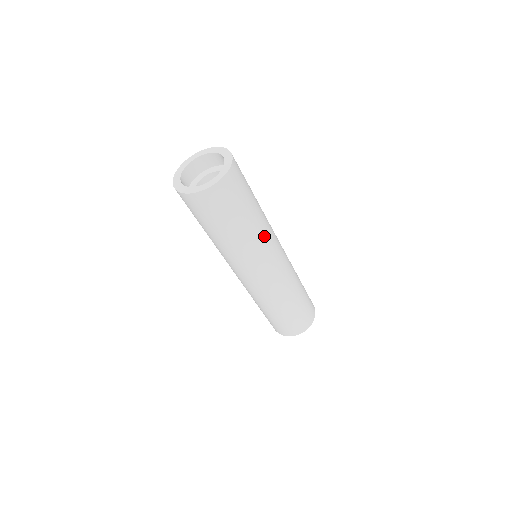
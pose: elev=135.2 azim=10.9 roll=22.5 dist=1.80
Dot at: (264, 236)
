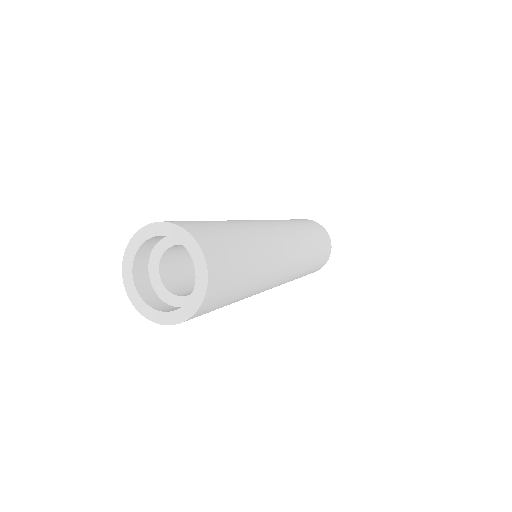
Dot at: (256, 292)
